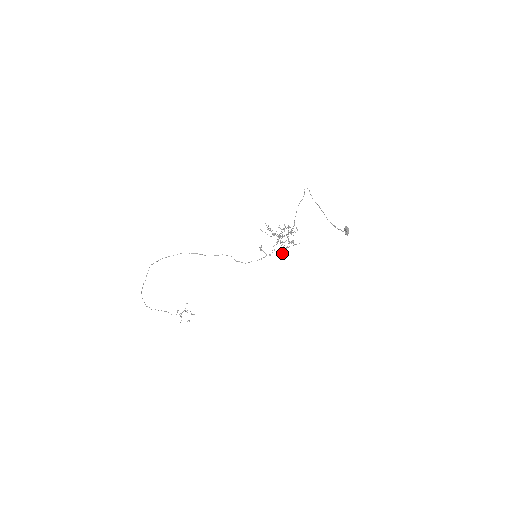
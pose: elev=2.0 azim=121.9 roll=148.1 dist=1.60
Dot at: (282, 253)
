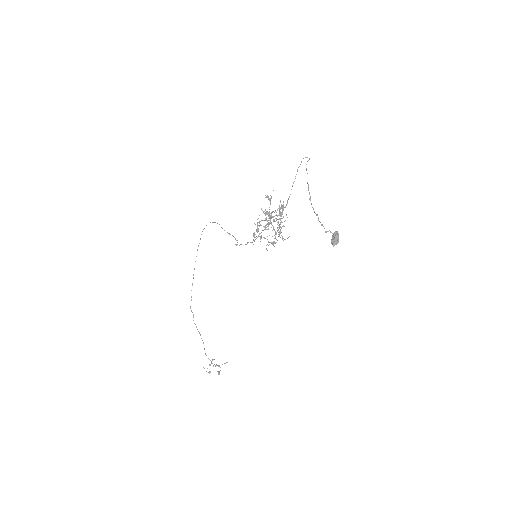
Dot at: occluded
